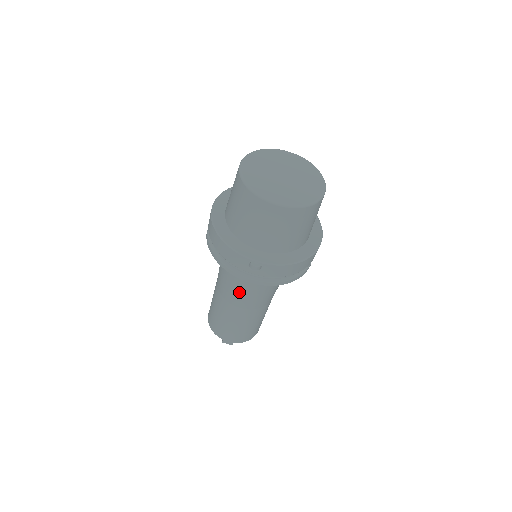
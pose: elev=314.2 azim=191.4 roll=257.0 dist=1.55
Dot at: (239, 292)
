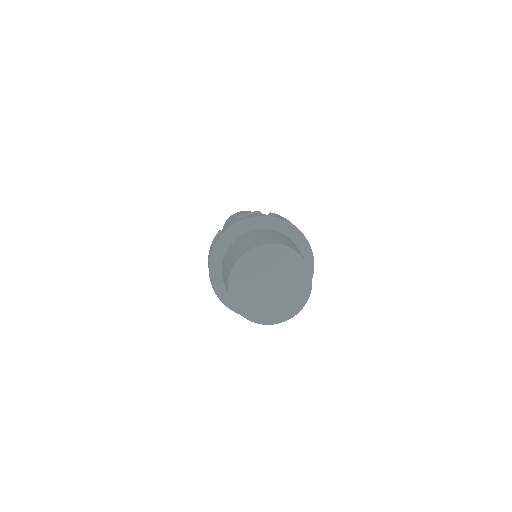
Dot at: occluded
